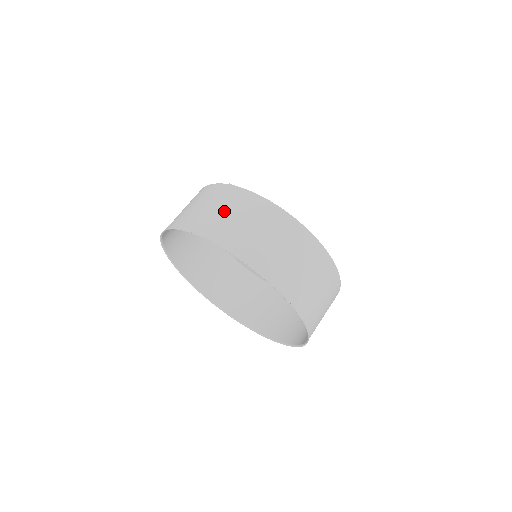
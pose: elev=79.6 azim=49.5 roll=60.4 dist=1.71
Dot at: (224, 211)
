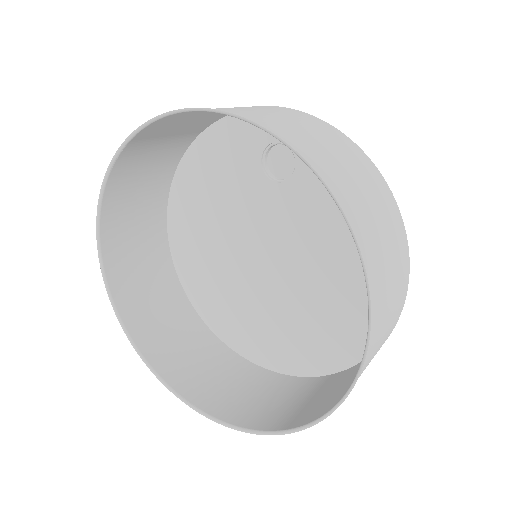
Dot at: (373, 202)
